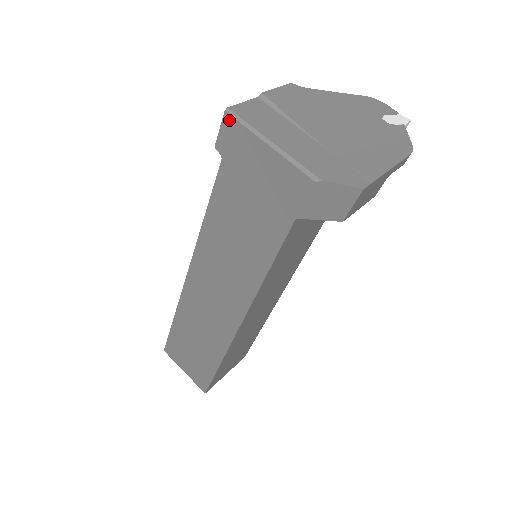
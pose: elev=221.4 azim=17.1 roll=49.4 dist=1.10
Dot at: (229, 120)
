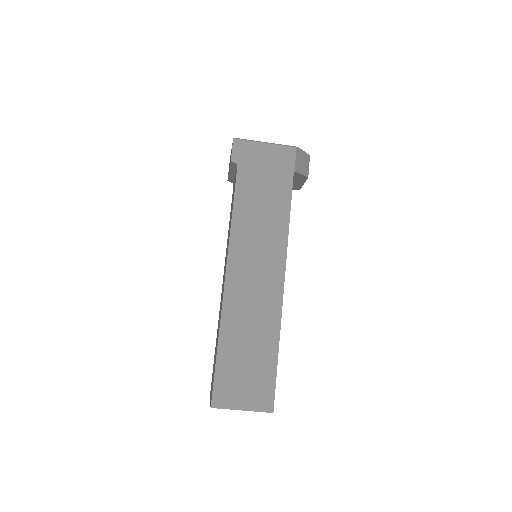
Dot at: (237, 142)
